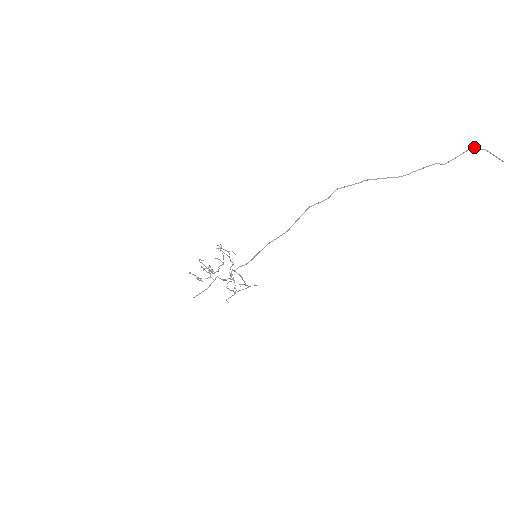
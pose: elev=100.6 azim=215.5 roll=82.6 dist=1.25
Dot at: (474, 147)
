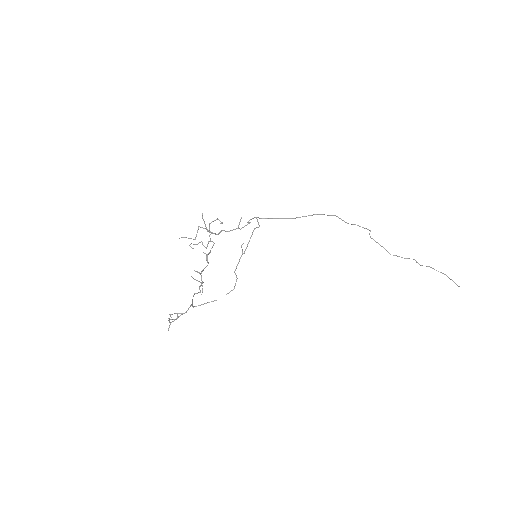
Dot at: (438, 271)
